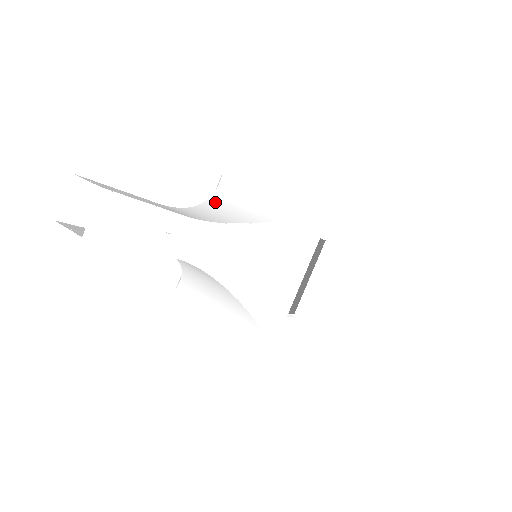
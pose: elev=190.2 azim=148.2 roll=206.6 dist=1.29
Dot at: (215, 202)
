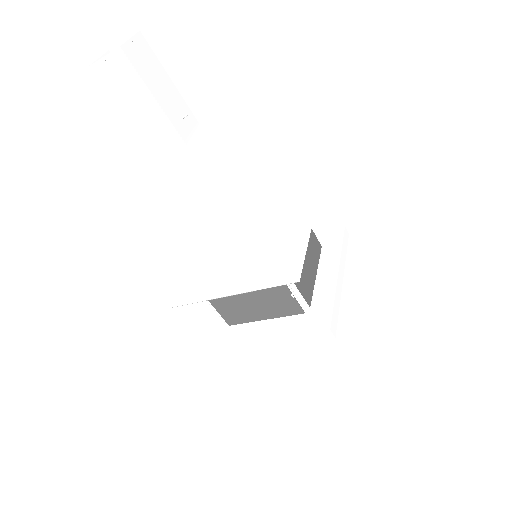
Dot at: occluded
